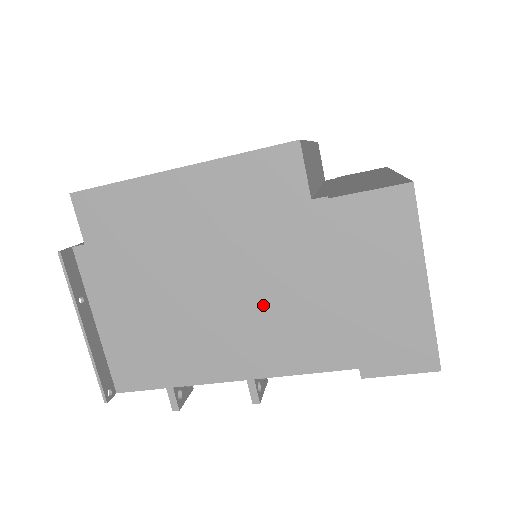
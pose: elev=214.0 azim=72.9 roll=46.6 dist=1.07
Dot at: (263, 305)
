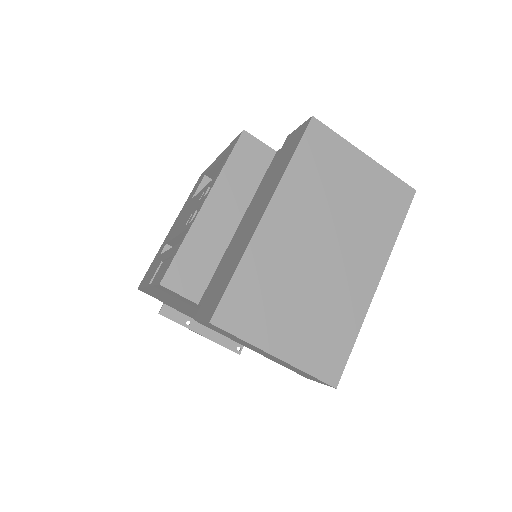
Dot at: occluded
